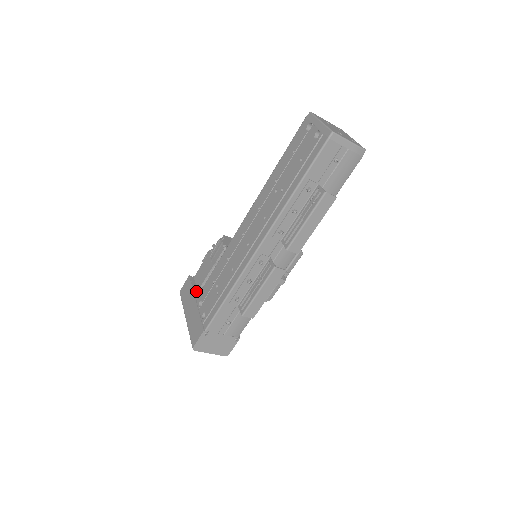
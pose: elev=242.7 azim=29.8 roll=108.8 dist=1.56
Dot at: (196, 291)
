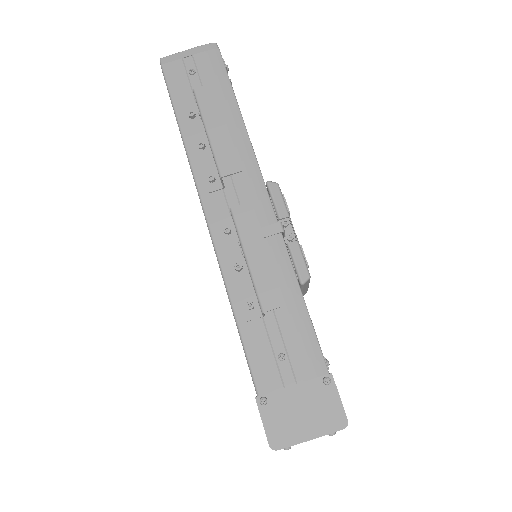
Dot at: occluded
